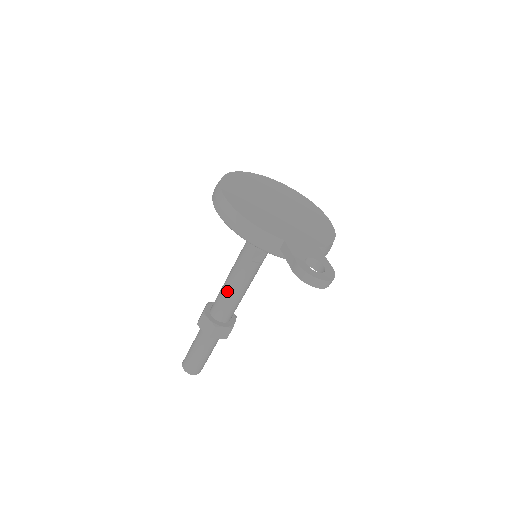
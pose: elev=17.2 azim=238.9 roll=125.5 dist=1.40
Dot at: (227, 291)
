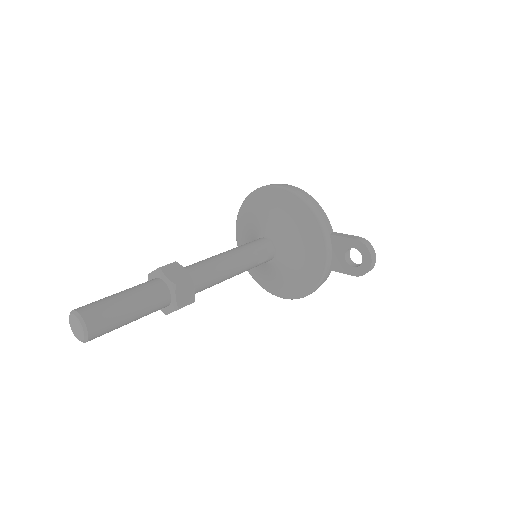
Dot at: (218, 260)
